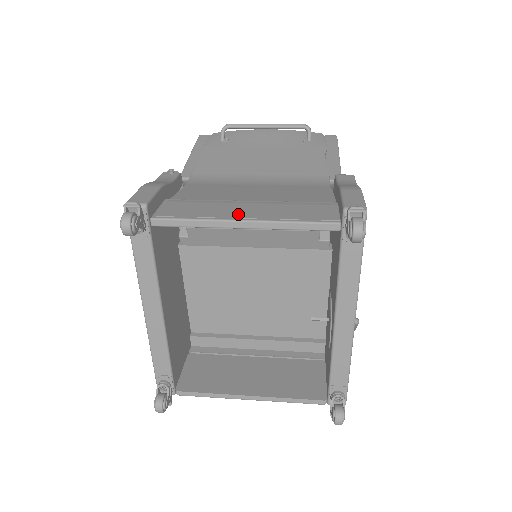
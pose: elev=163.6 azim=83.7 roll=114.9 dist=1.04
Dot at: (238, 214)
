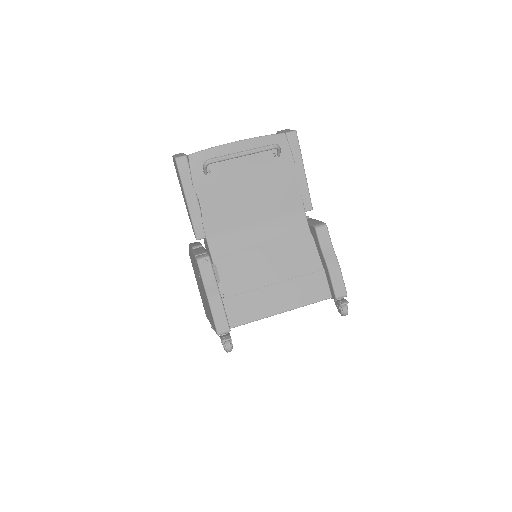
Dot at: (276, 307)
